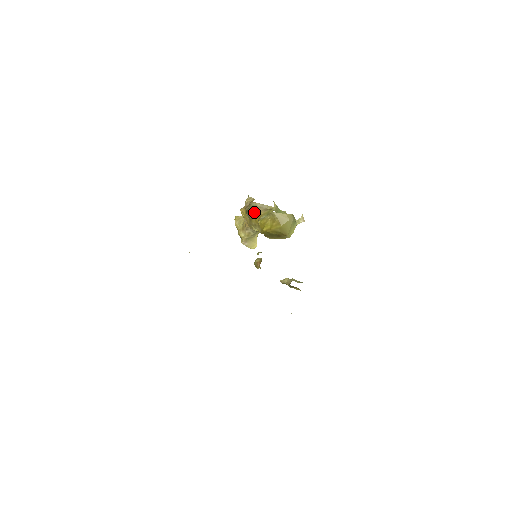
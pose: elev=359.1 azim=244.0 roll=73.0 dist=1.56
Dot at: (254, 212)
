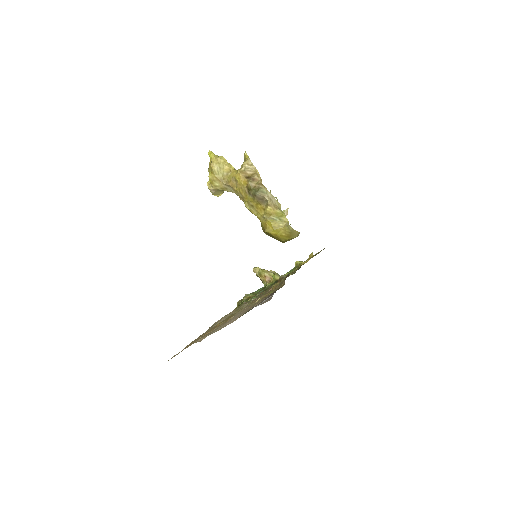
Dot at: (261, 199)
